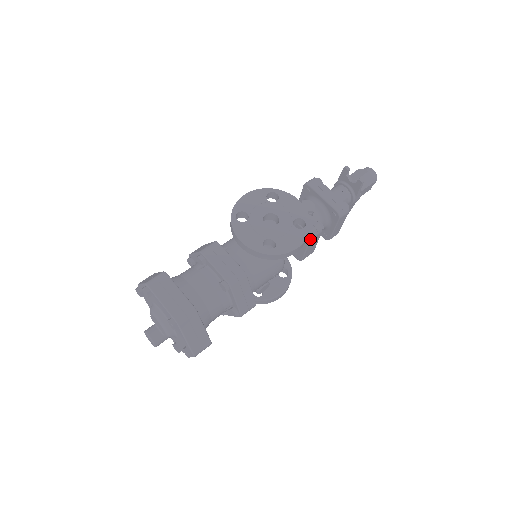
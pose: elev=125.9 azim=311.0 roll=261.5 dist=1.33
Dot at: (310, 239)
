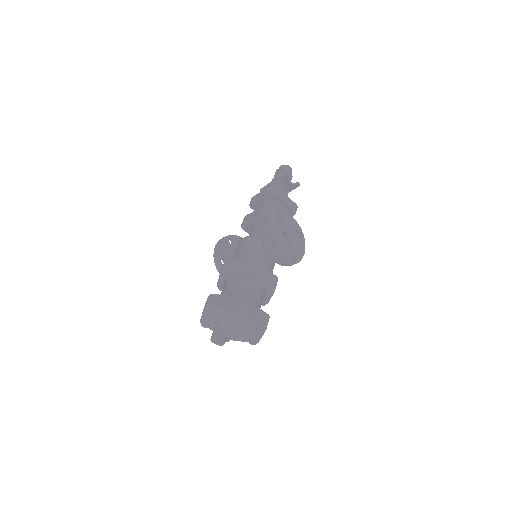
Dot at: occluded
